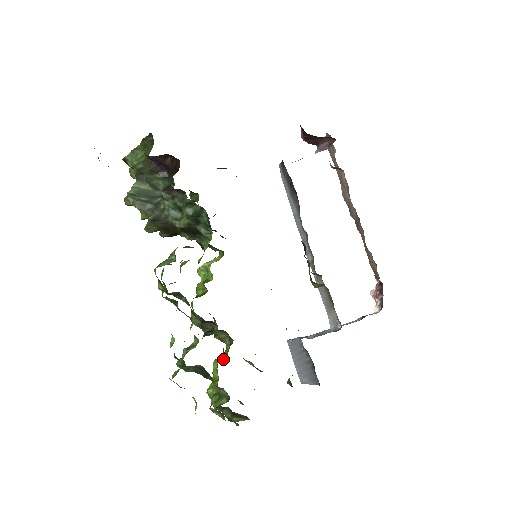
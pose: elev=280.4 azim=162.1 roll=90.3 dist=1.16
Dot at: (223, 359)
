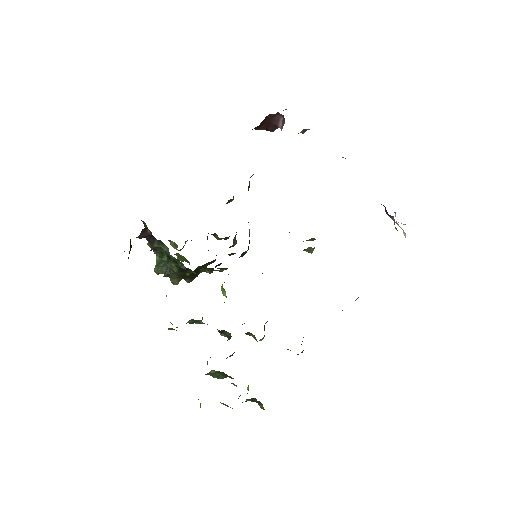
Dot at: occluded
